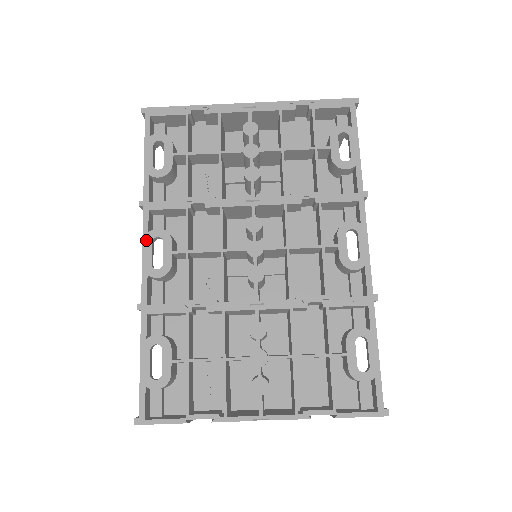
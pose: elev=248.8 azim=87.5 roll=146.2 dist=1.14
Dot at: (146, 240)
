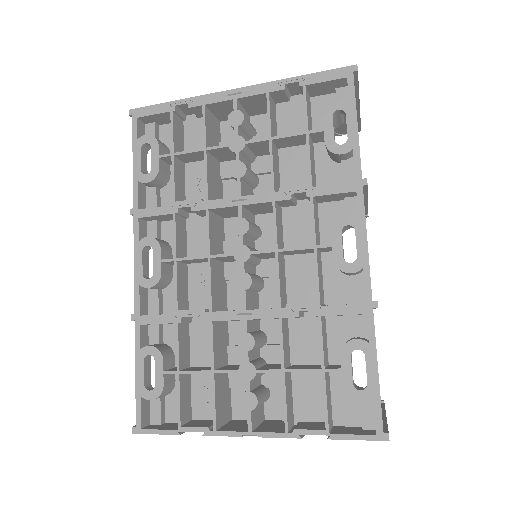
Dot at: (137, 249)
